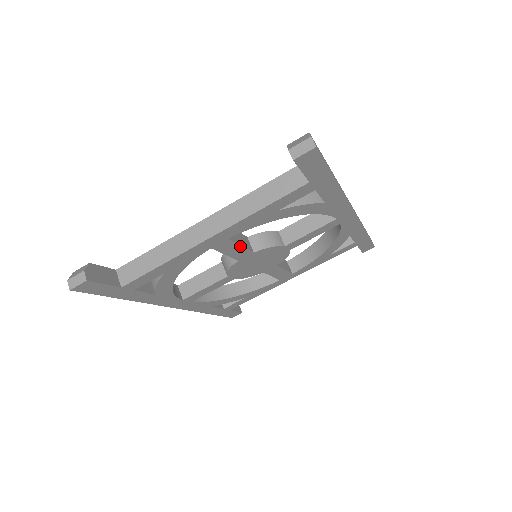
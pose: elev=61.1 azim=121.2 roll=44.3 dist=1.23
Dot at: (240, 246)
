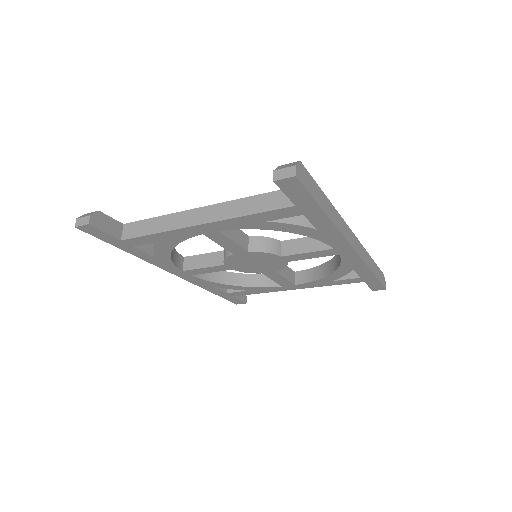
Dot at: (233, 241)
